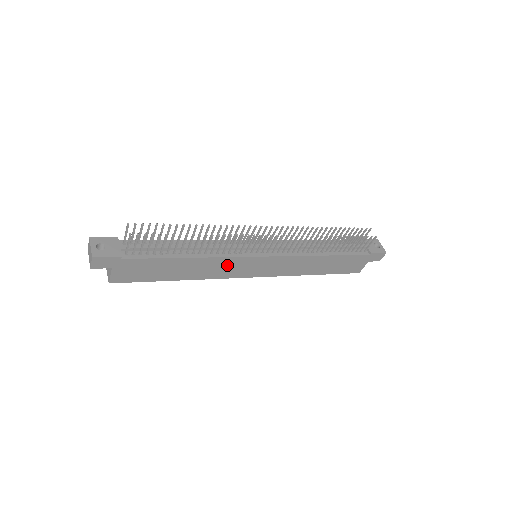
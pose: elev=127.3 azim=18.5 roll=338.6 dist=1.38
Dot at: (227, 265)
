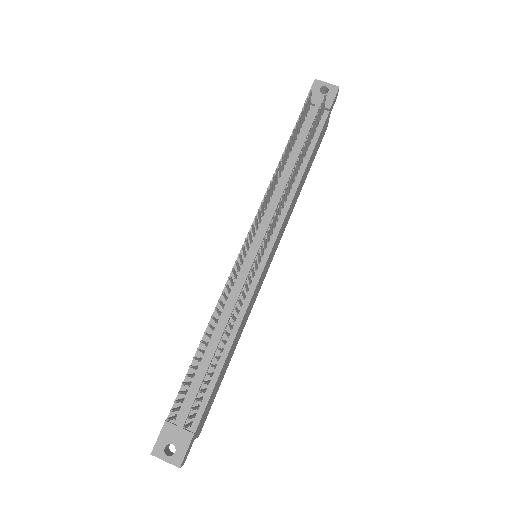
Dot at: (251, 302)
